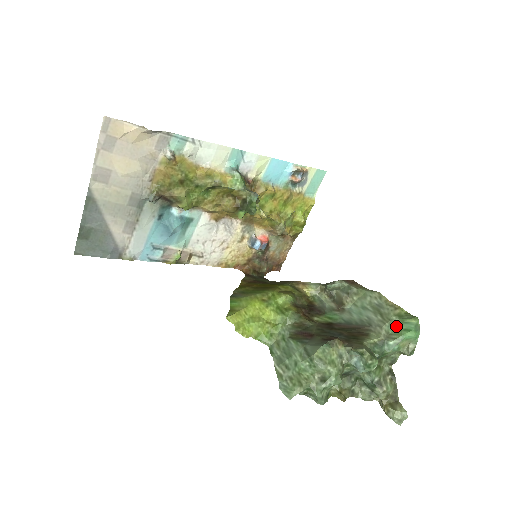
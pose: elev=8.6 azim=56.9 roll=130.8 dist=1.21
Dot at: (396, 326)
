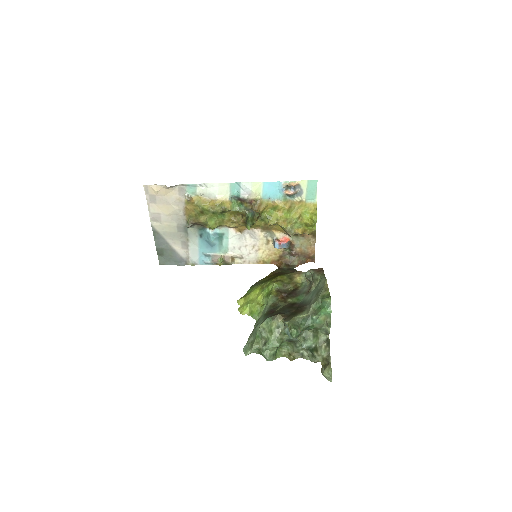
Dot at: (320, 304)
